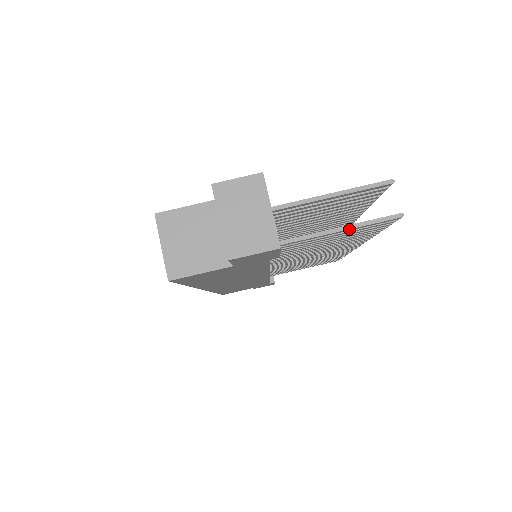
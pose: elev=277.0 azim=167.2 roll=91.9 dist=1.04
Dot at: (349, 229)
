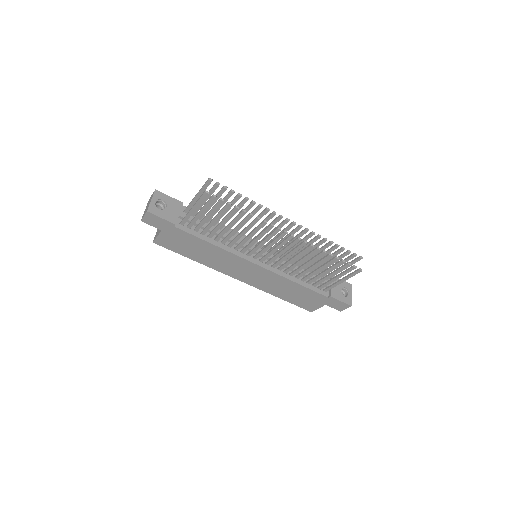
Dot at: (195, 205)
